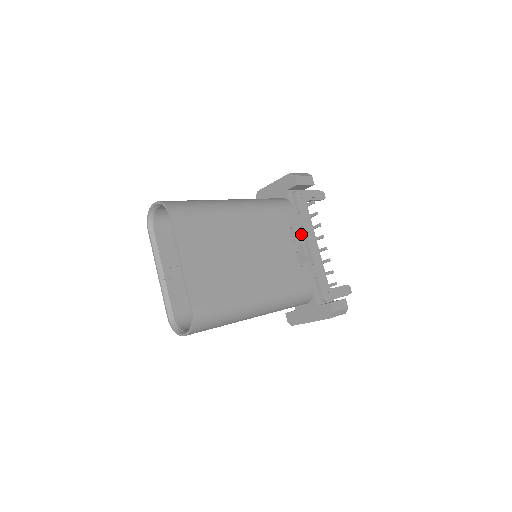
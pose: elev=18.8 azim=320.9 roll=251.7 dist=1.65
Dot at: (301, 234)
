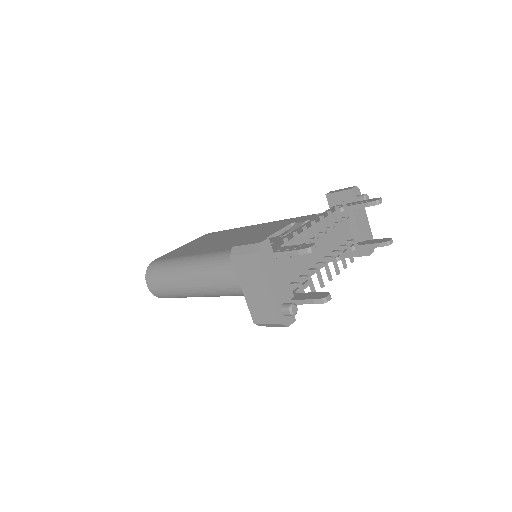
Dot at: occluded
